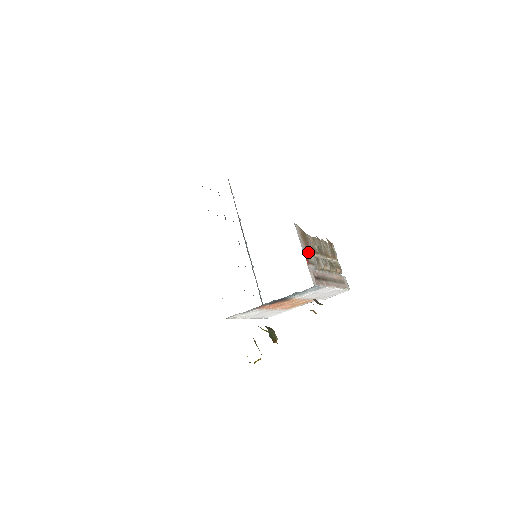
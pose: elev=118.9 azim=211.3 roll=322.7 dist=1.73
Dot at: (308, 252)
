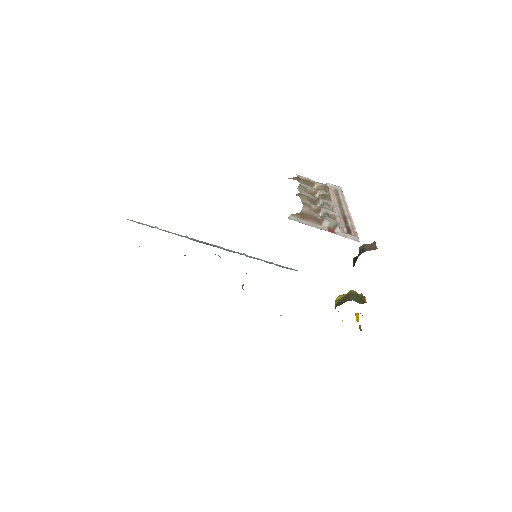
Dot at: (322, 223)
